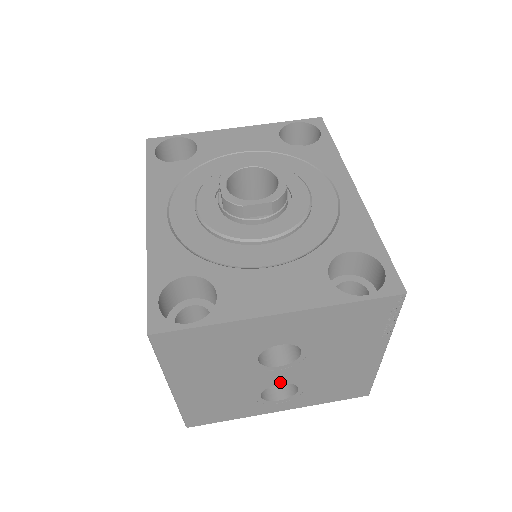
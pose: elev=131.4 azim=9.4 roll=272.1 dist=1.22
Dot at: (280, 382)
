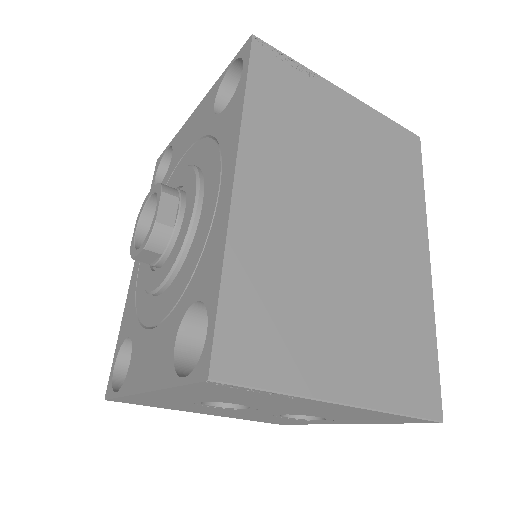
Dot at: (281, 413)
